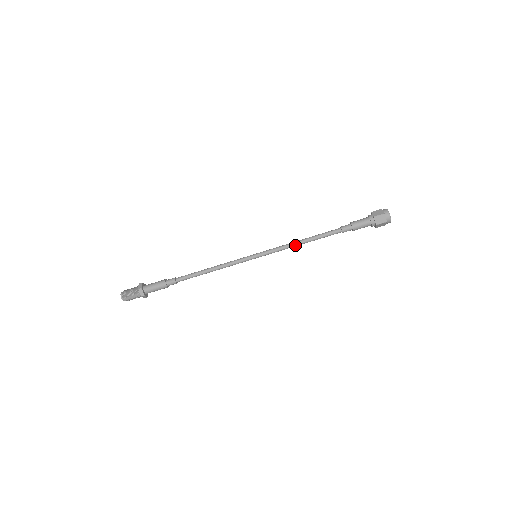
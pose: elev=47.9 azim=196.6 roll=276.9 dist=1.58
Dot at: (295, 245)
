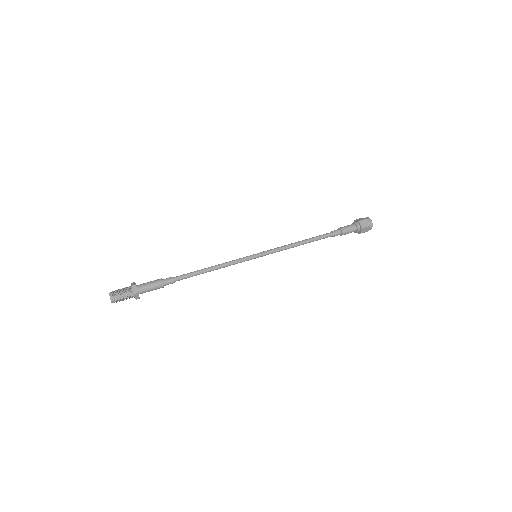
Dot at: (293, 246)
